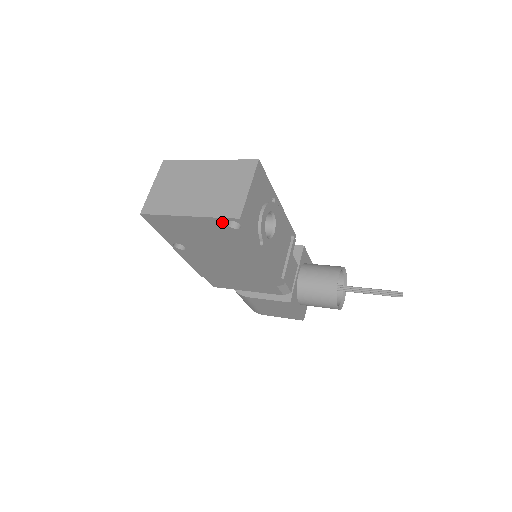
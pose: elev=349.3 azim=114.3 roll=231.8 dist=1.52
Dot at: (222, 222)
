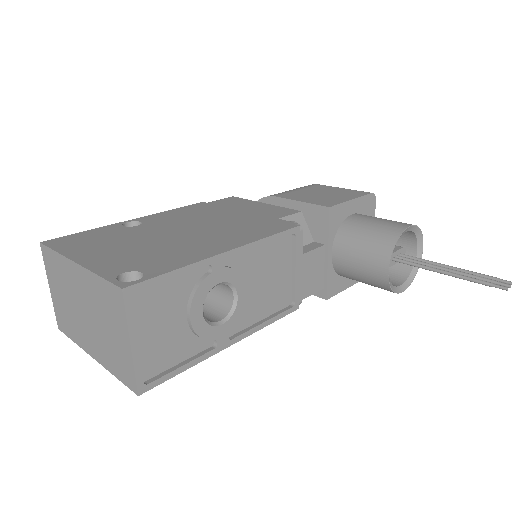
Dot at: occluded
